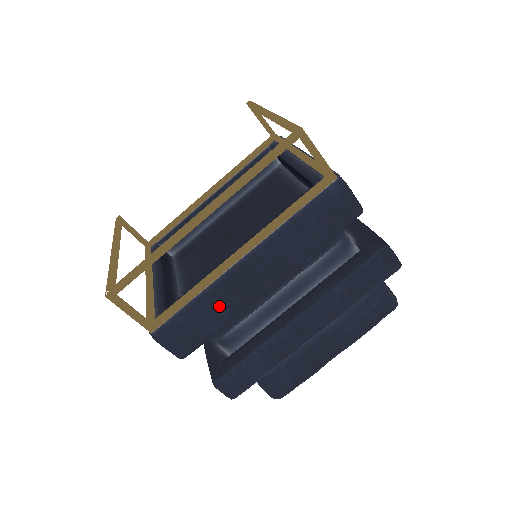
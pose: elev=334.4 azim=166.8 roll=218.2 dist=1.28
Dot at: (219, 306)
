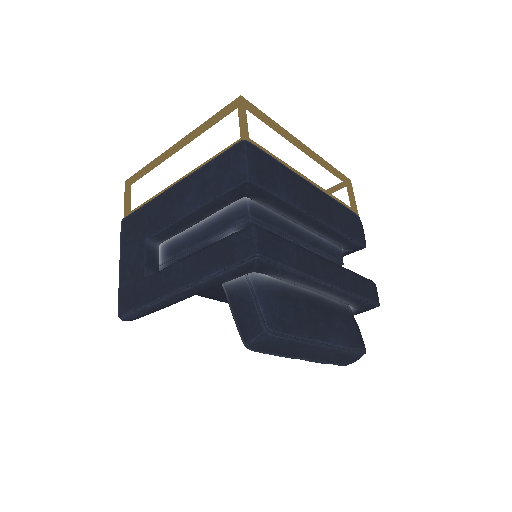
Dot at: (291, 184)
